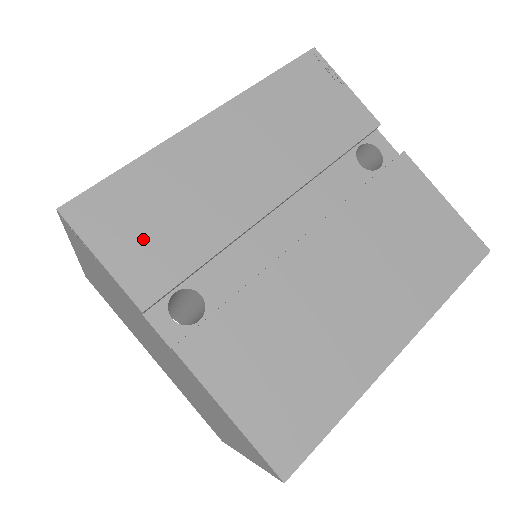
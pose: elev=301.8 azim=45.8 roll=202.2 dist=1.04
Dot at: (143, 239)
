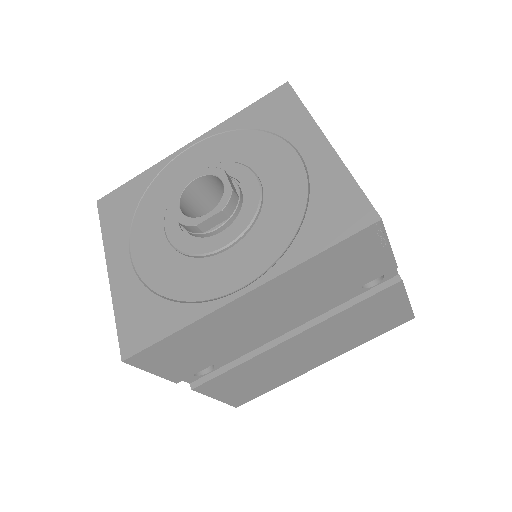
Dot at: (181, 361)
